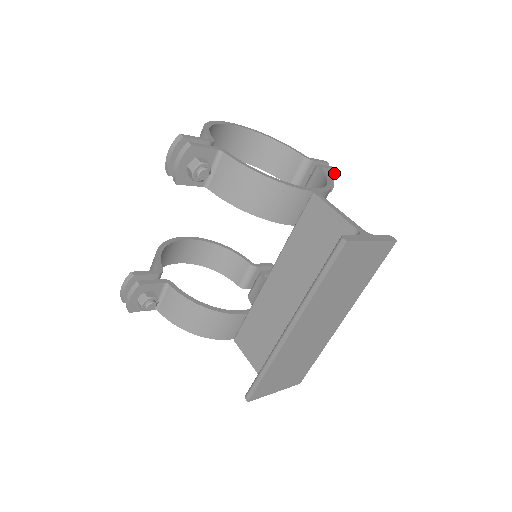
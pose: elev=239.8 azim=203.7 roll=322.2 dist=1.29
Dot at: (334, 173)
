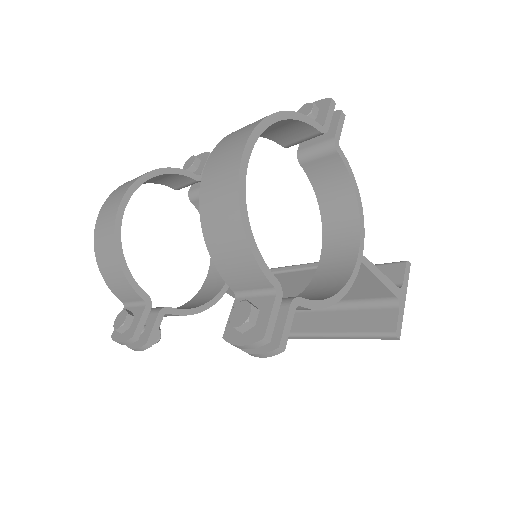
Dot at: occluded
